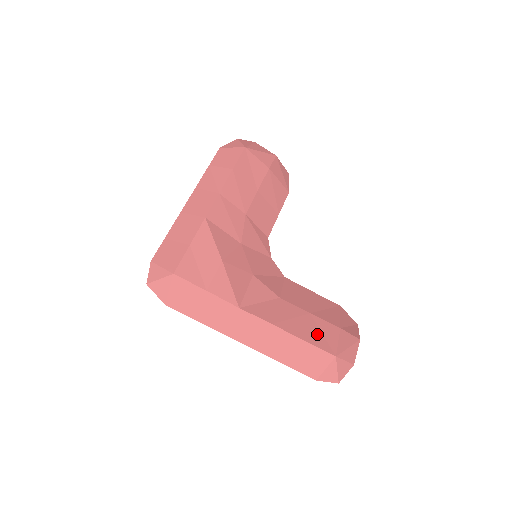
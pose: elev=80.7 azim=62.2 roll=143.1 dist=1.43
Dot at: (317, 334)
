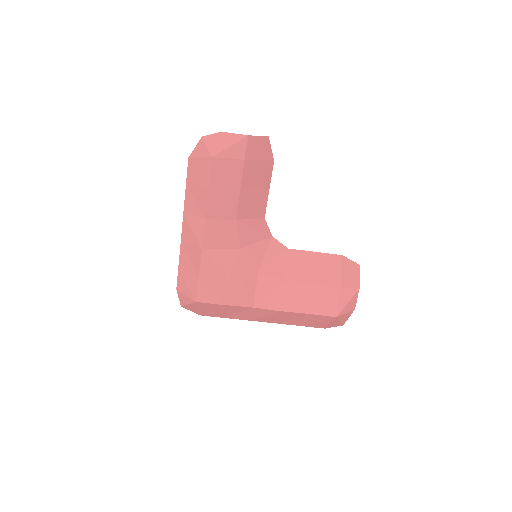
Dot at: (320, 303)
